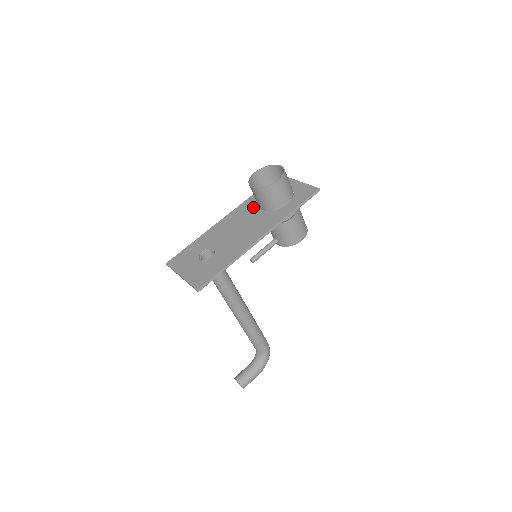
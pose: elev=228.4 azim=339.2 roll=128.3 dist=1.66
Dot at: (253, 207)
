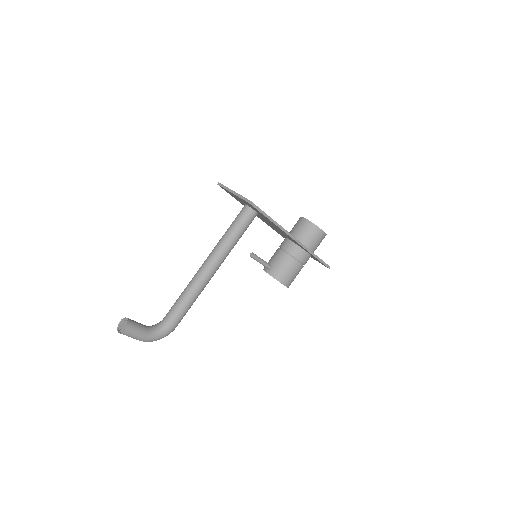
Dot at: occluded
